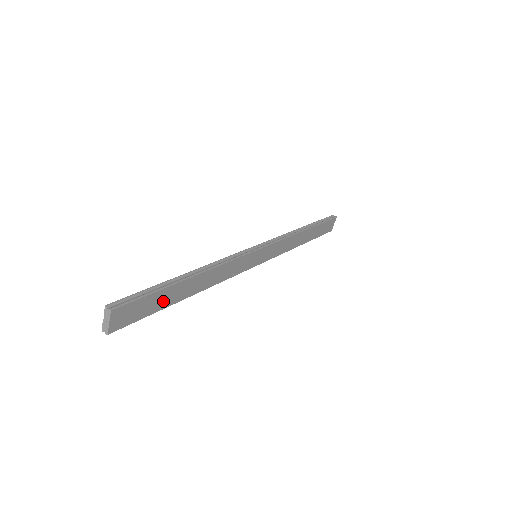
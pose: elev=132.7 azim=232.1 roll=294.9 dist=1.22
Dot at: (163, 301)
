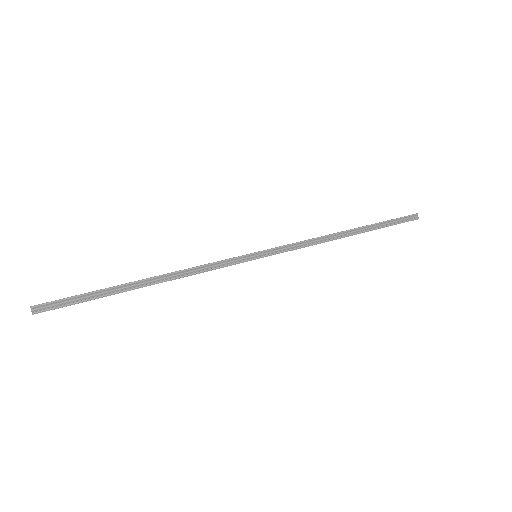
Dot at: occluded
